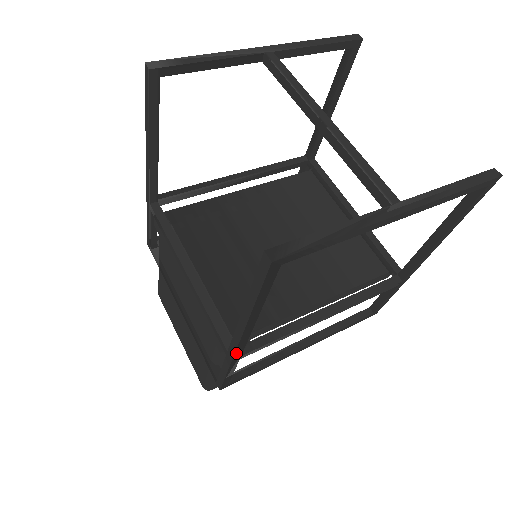
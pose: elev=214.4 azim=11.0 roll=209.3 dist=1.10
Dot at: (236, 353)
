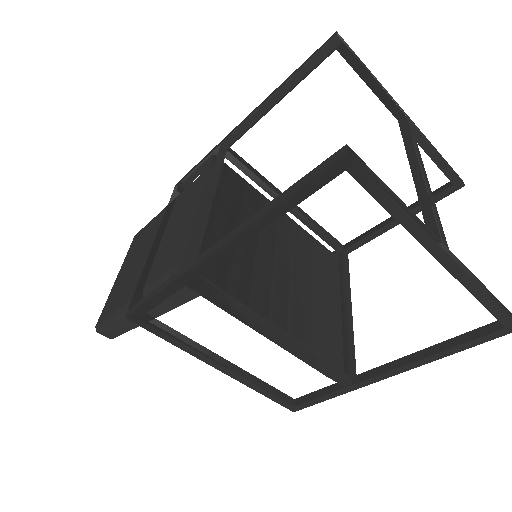
Dot at: (196, 267)
